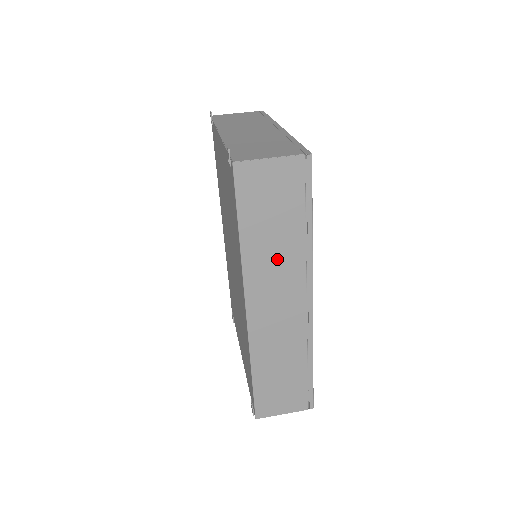
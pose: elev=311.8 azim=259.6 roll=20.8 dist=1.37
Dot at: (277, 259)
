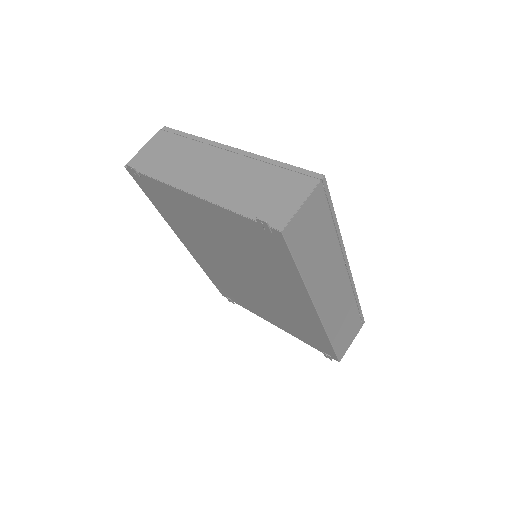
Dot at: (324, 263)
